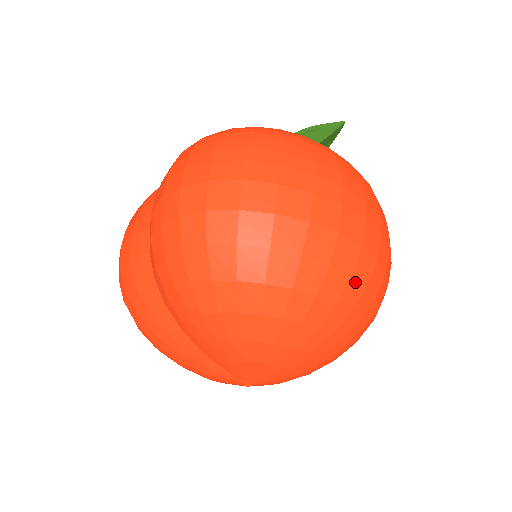
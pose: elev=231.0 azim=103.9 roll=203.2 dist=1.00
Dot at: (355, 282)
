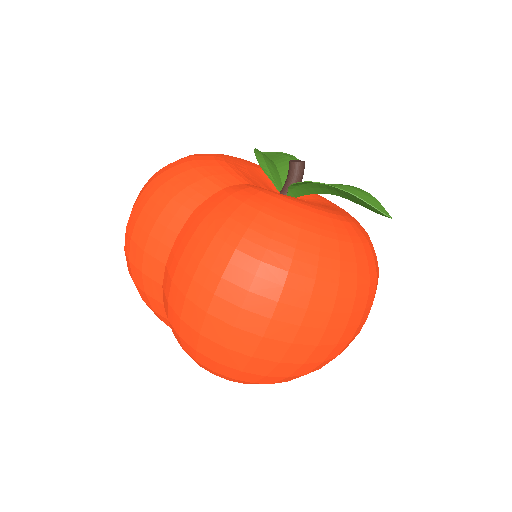
Dot at: occluded
